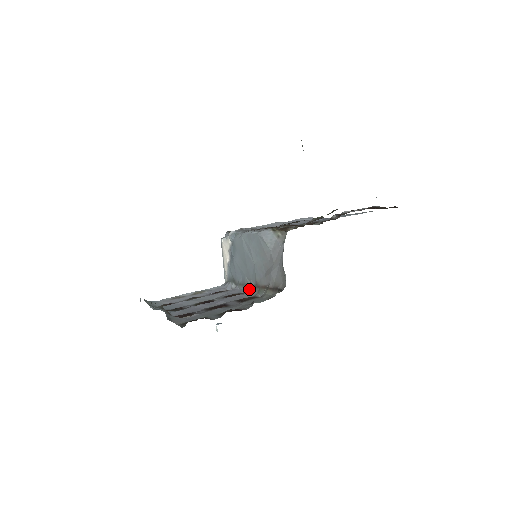
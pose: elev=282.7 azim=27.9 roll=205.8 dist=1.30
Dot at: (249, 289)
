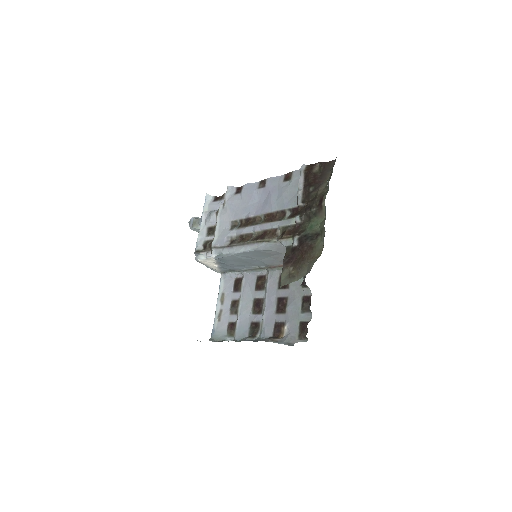
Dot at: (262, 270)
